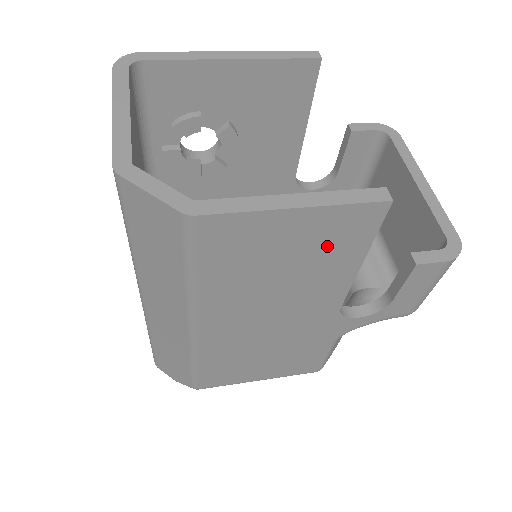
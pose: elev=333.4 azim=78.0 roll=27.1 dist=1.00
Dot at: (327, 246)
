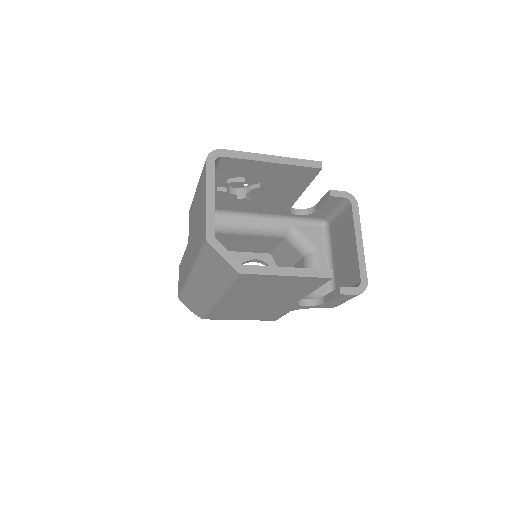
Dot at: (298, 286)
